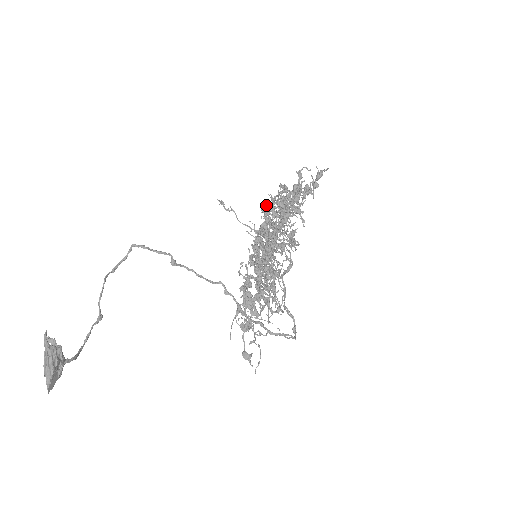
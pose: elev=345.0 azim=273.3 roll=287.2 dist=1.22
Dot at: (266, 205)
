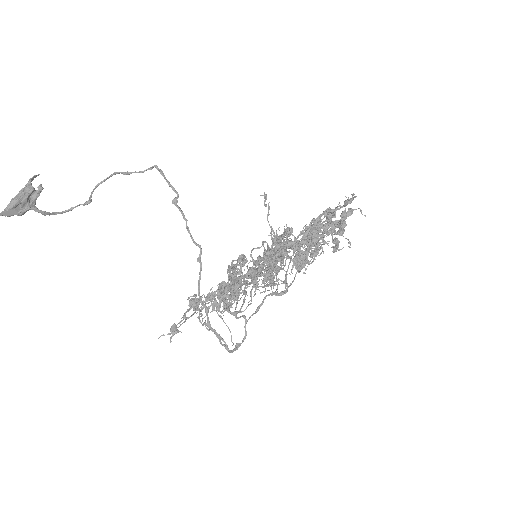
Dot at: occluded
